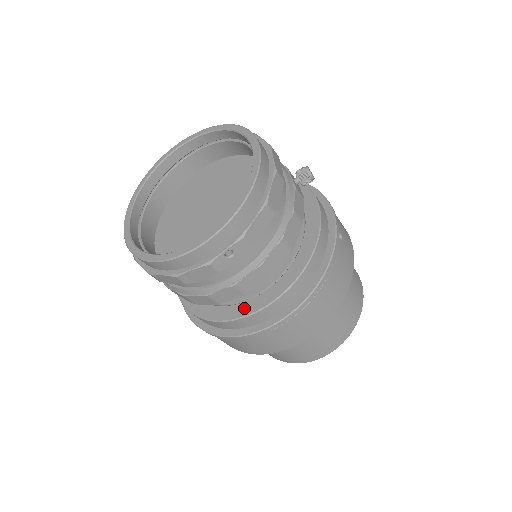
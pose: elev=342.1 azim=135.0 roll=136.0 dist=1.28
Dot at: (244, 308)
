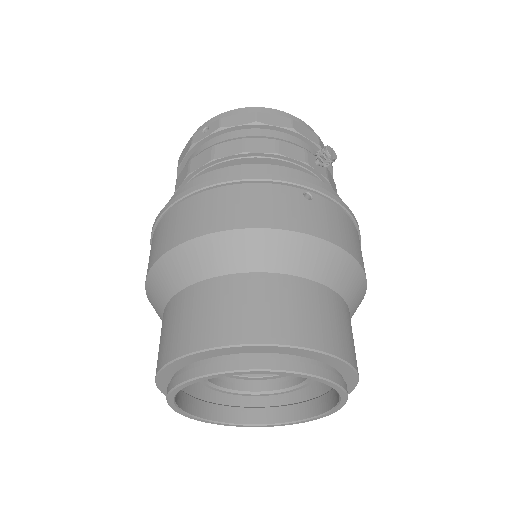
Dot at: occluded
